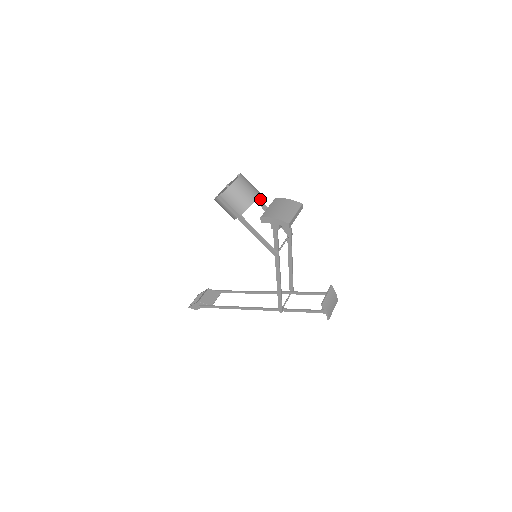
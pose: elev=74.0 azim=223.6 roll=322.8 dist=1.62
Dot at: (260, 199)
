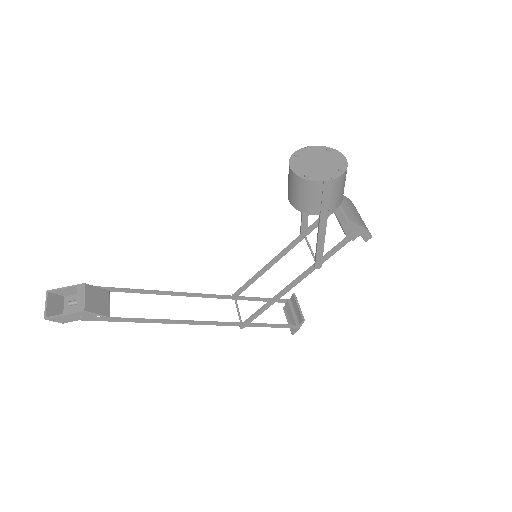
Dot at: occluded
